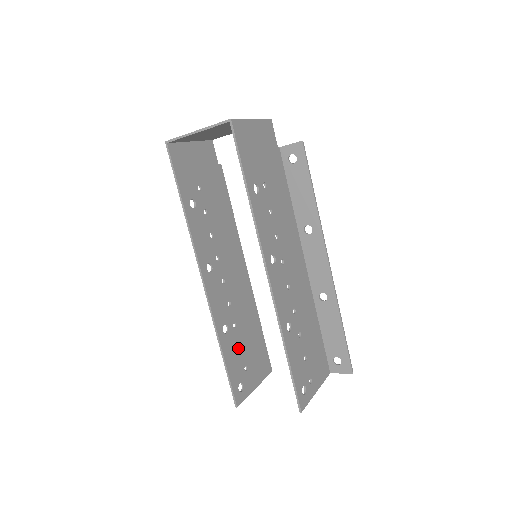
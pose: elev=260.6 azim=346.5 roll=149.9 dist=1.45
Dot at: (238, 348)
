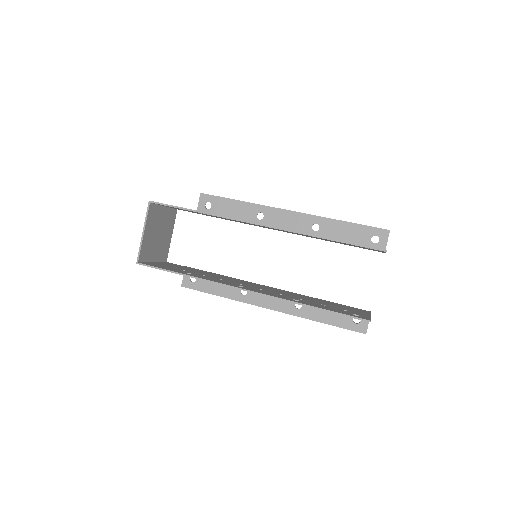
Dot at: occluded
